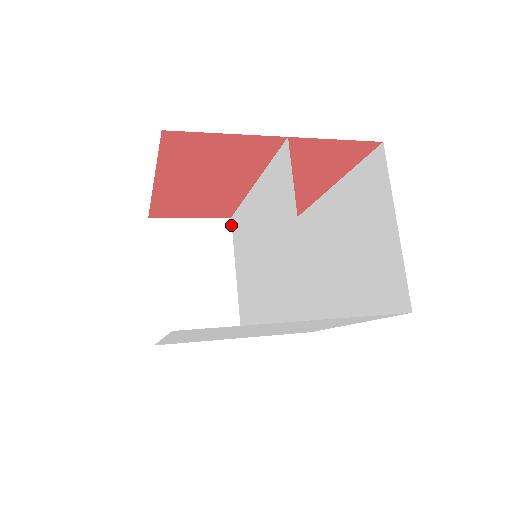
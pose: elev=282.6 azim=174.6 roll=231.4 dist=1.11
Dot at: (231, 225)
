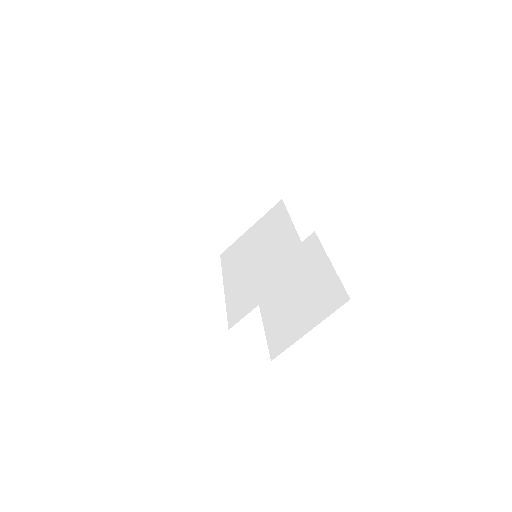
Dot at: (278, 202)
